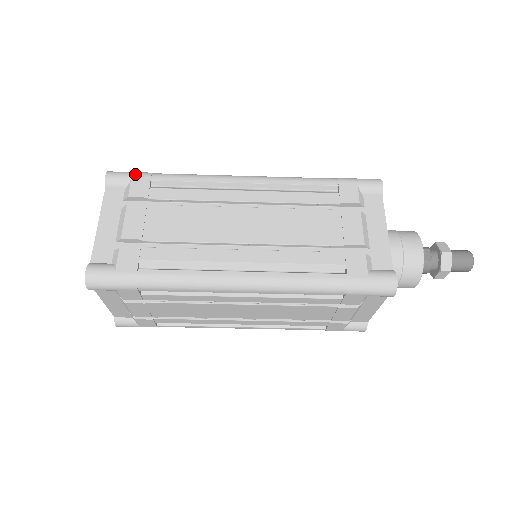
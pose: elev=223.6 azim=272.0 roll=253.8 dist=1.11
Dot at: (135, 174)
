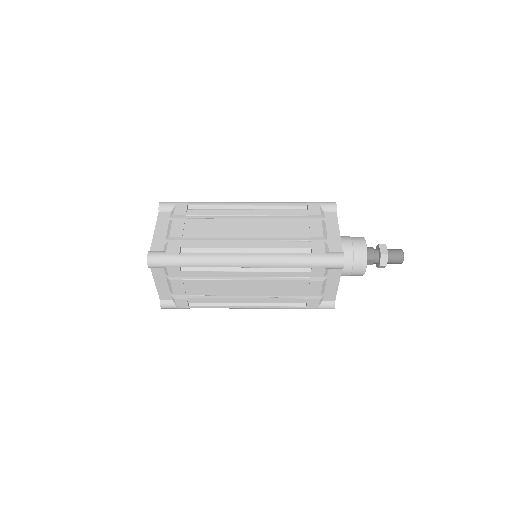
Dot at: (168, 264)
